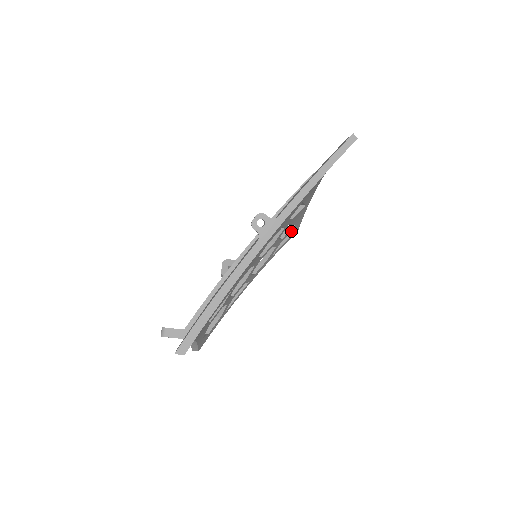
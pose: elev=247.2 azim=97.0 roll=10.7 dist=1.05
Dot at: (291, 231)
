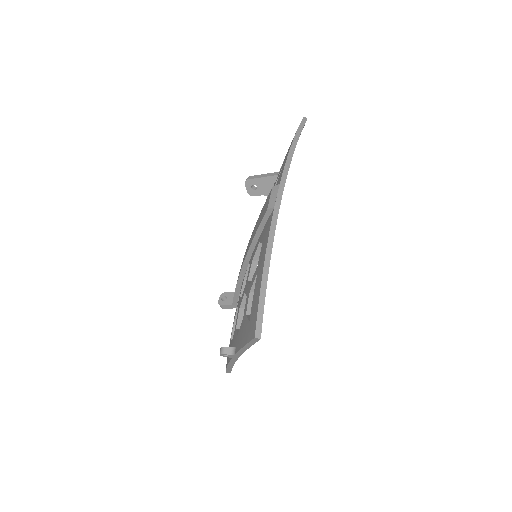
Dot at: occluded
